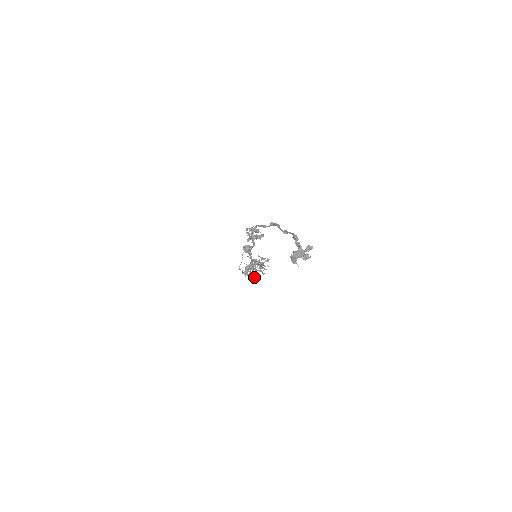
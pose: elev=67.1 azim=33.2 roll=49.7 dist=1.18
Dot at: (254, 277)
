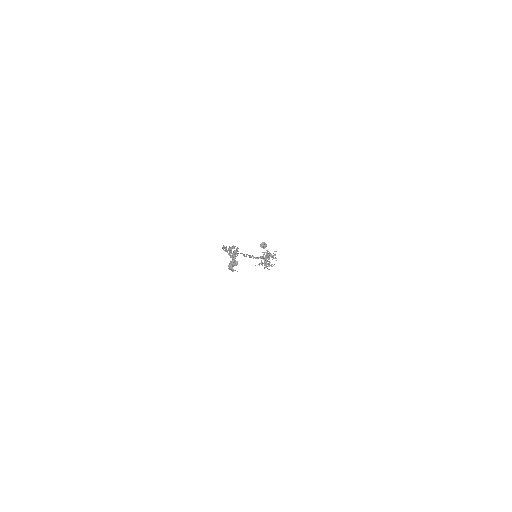
Dot at: occluded
